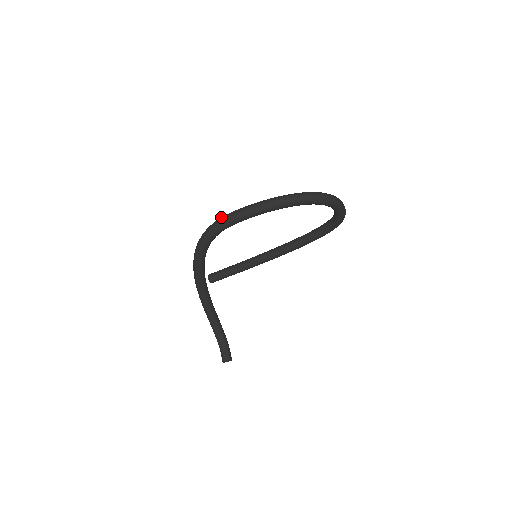
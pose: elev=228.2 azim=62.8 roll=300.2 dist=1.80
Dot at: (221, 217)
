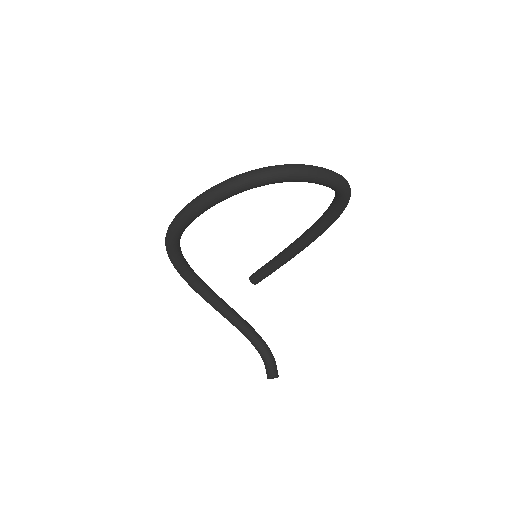
Dot at: occluded
